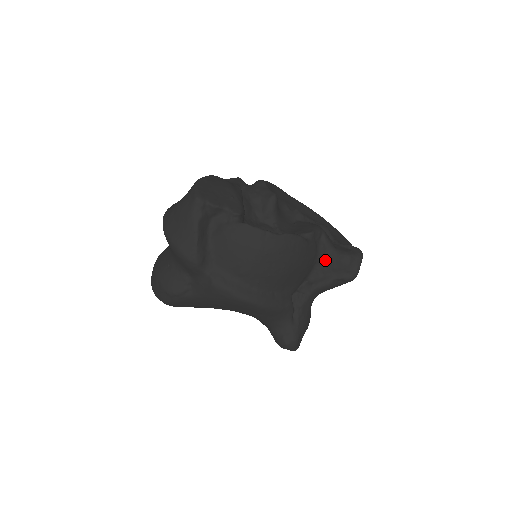
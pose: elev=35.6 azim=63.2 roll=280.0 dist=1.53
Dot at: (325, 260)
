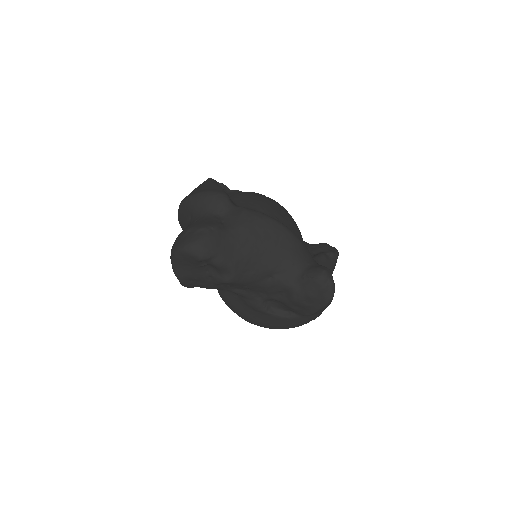
Dot at: (310, 248)
